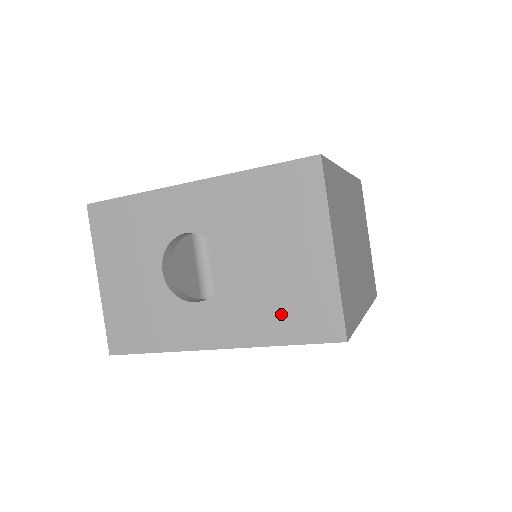
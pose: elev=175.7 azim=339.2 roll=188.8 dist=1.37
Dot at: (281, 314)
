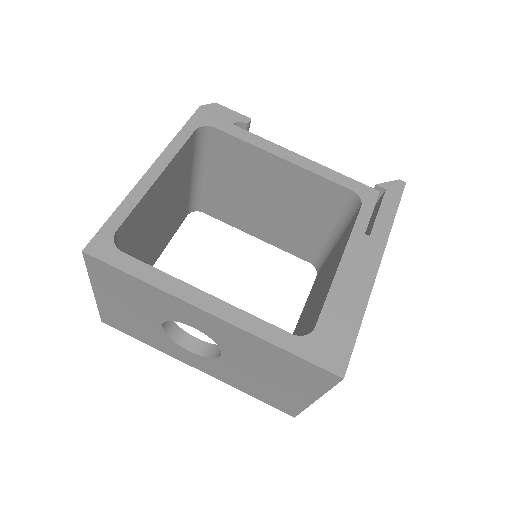
Dot at: (256, 390)
